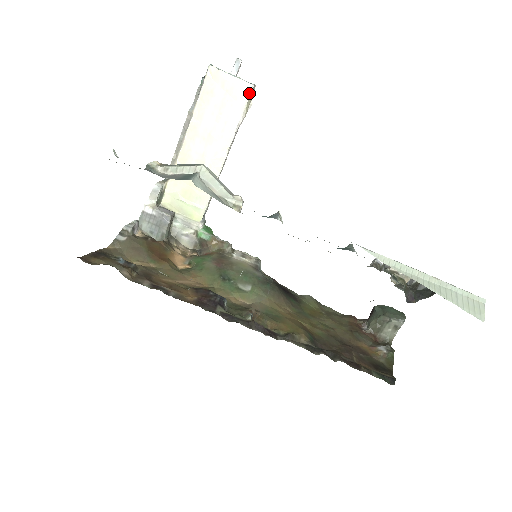
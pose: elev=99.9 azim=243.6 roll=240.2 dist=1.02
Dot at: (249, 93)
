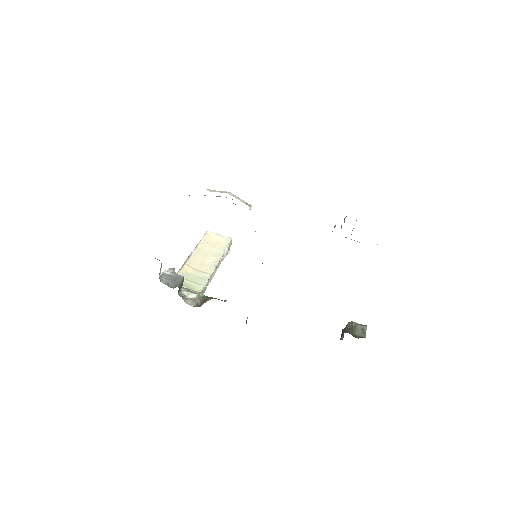
Dot at: (230, 240)
